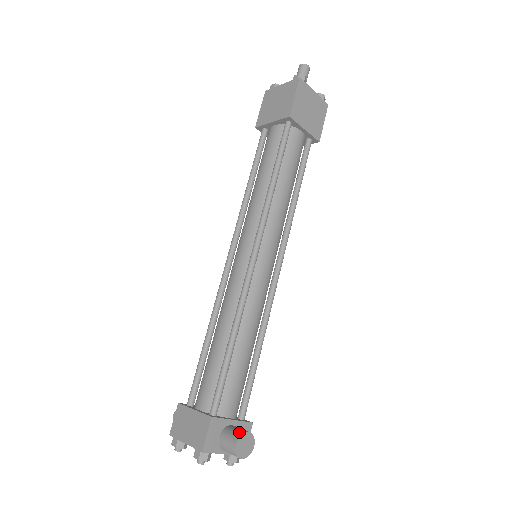
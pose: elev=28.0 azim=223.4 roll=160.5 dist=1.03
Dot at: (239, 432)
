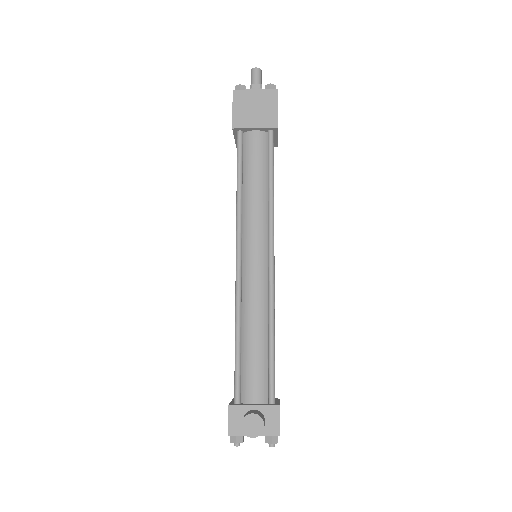
Dot at: (246, 414)
